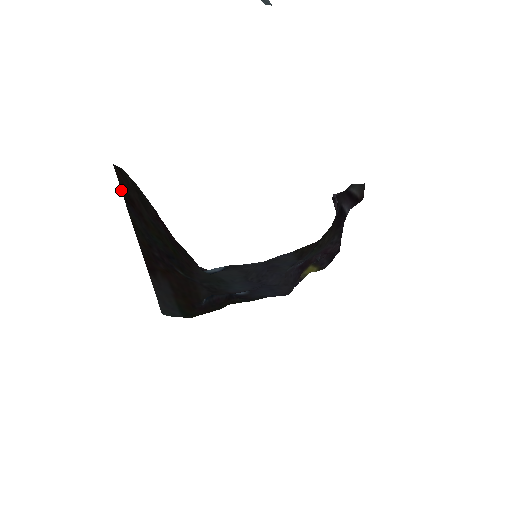
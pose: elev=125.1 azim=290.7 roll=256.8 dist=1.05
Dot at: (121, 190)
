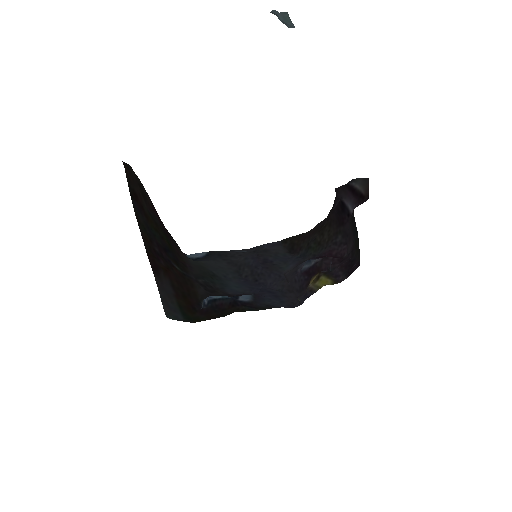
Dot at: (128, 186)
